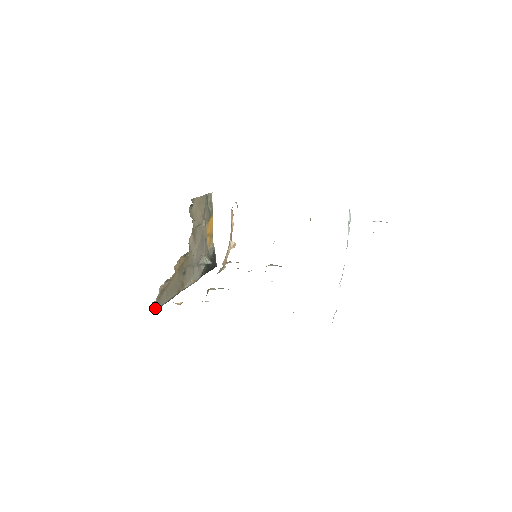
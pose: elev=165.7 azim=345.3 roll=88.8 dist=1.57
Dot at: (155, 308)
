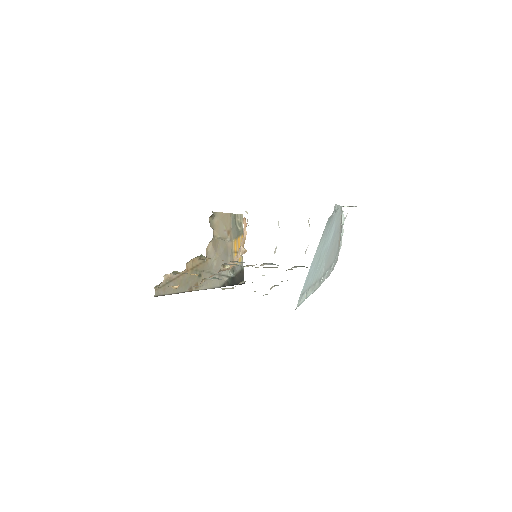
Dot at: (158, 294)
